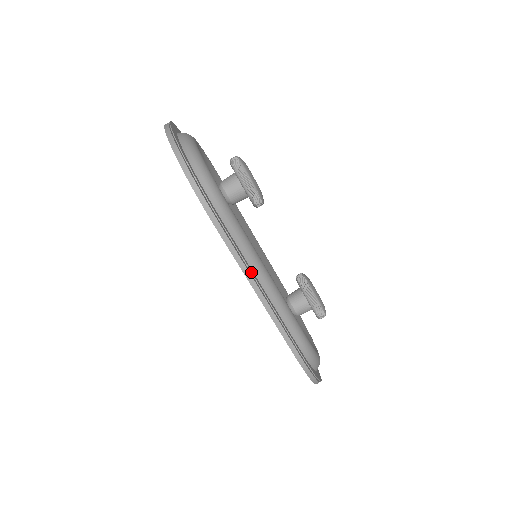
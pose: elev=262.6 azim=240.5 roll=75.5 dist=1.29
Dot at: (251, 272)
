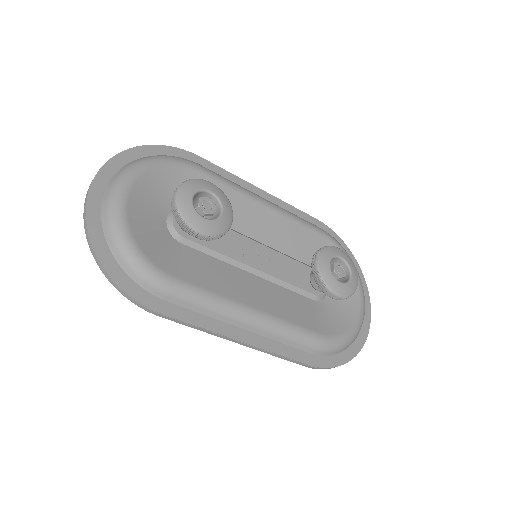
Dot at: (220, 334)
